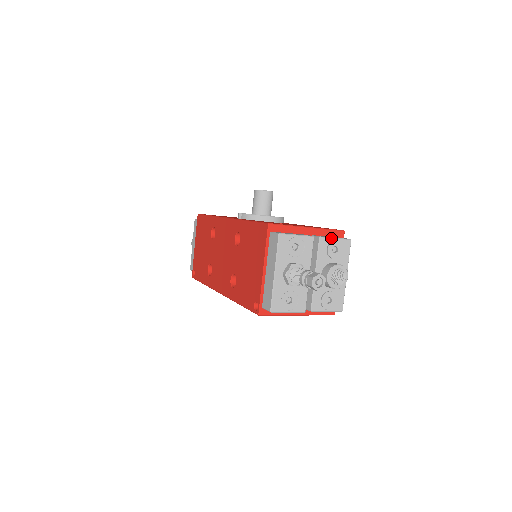
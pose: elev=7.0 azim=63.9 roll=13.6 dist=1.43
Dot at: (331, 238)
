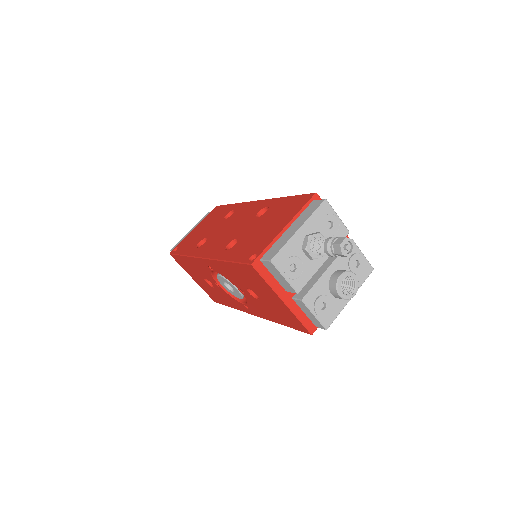
Dot at: (360, 250)
